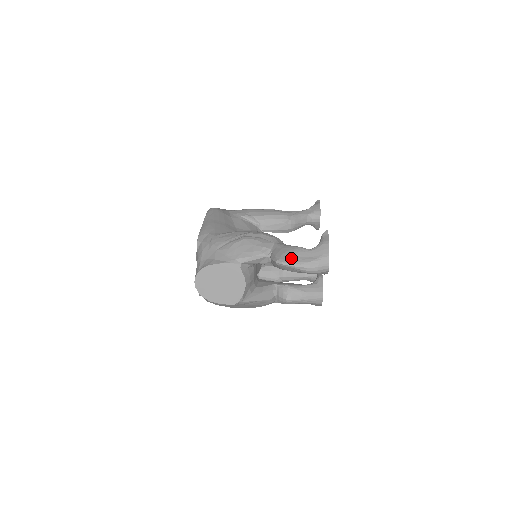
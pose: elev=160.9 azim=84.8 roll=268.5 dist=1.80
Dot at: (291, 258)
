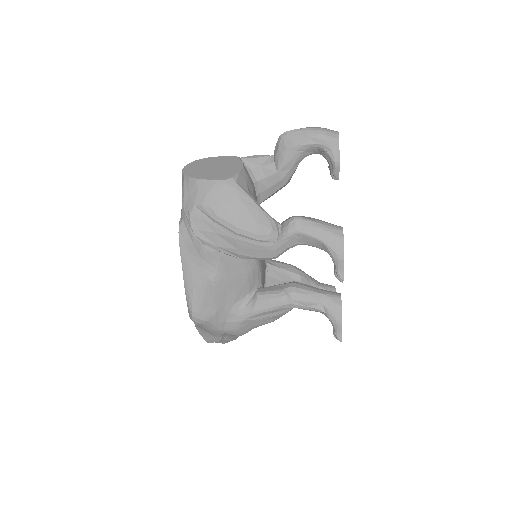
Dot at: occluded
